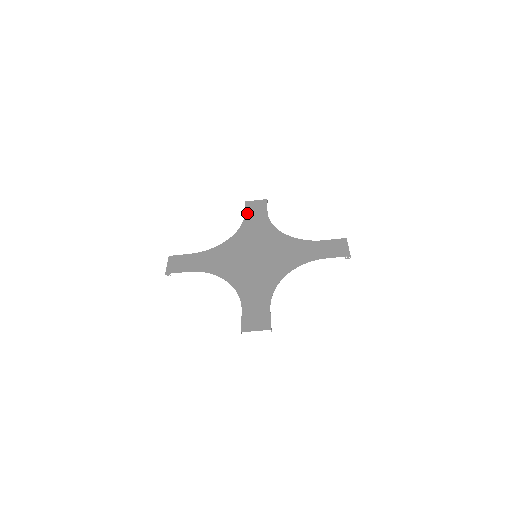
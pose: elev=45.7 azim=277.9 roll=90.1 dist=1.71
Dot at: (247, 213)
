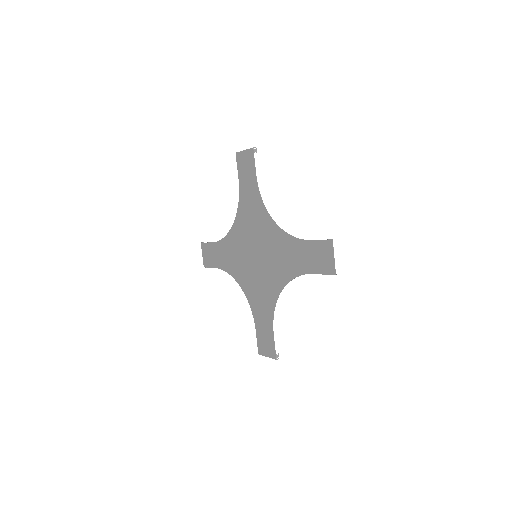
Dot at: (240, 178)
